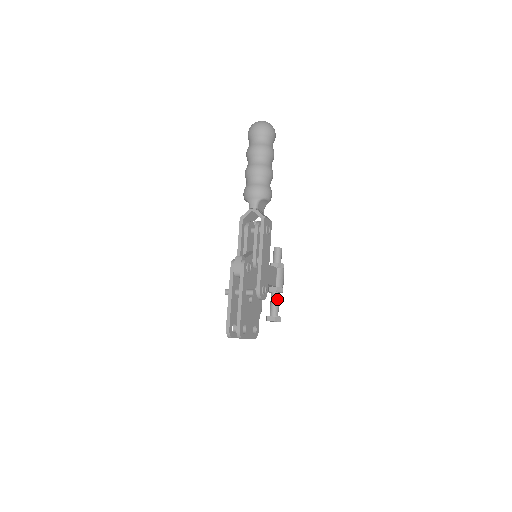
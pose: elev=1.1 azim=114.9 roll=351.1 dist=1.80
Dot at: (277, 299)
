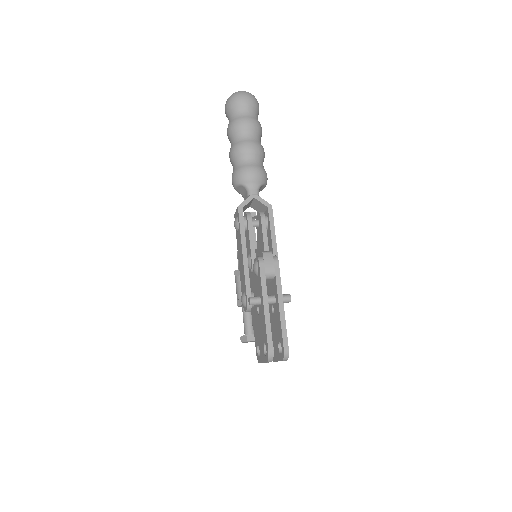
Dot at: occluded
